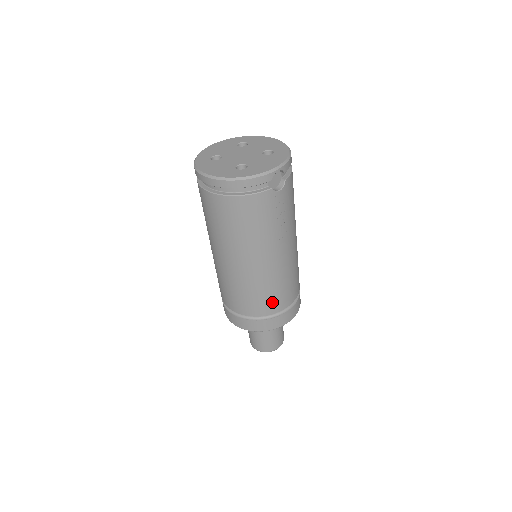
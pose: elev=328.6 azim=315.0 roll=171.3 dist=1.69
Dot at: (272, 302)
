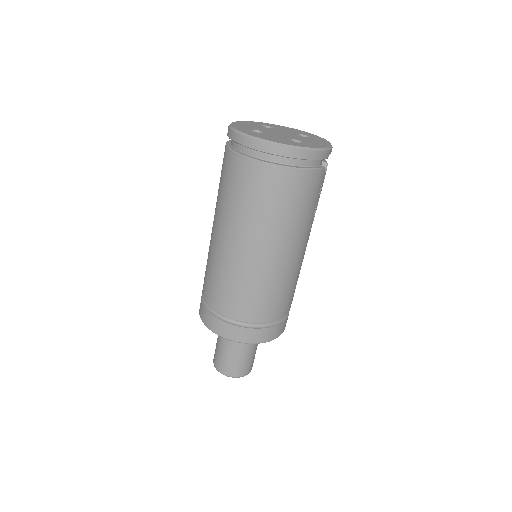
Dot at: (284, 304)
